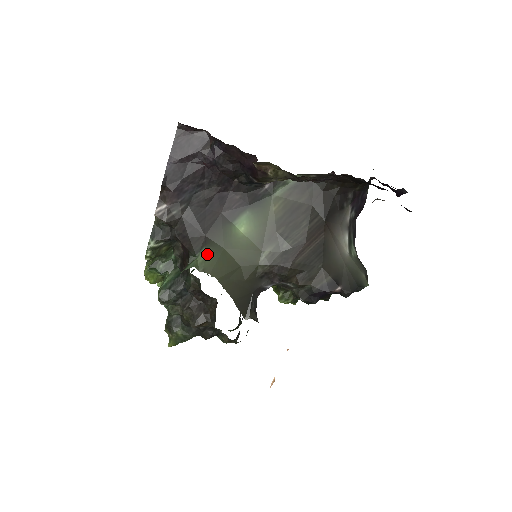
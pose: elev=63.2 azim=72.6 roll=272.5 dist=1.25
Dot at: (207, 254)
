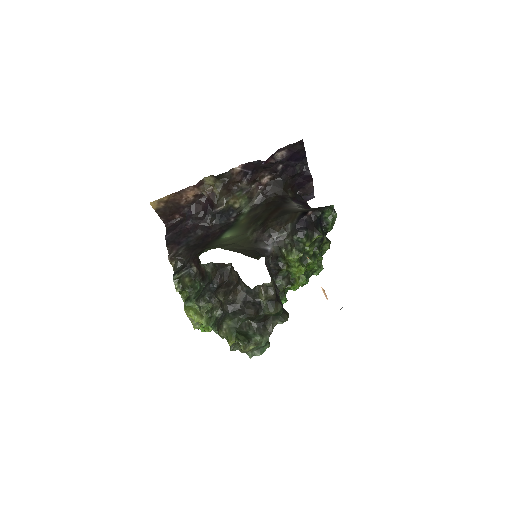
Dot at: occluded
